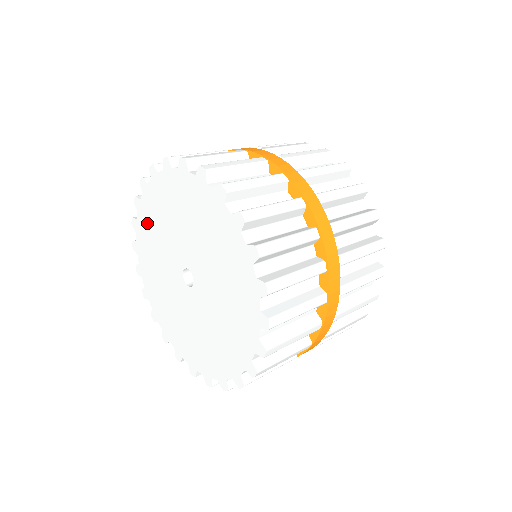
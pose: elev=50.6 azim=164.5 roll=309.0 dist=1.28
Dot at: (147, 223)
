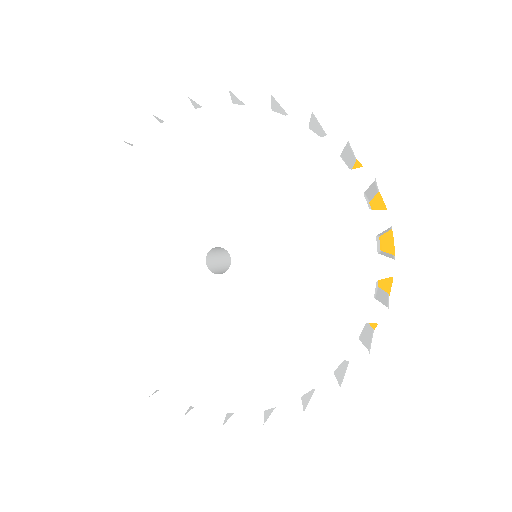
Dot at: (118, 293)
